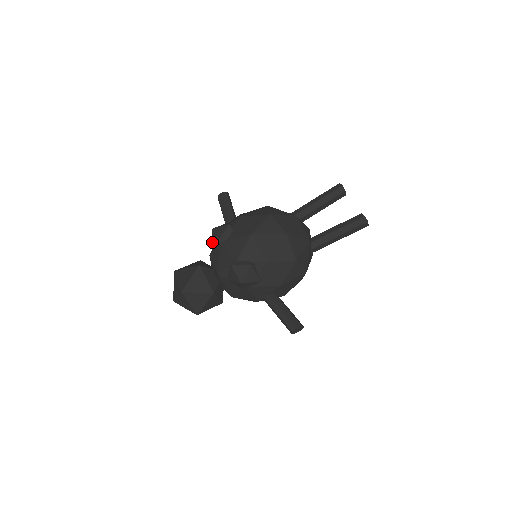
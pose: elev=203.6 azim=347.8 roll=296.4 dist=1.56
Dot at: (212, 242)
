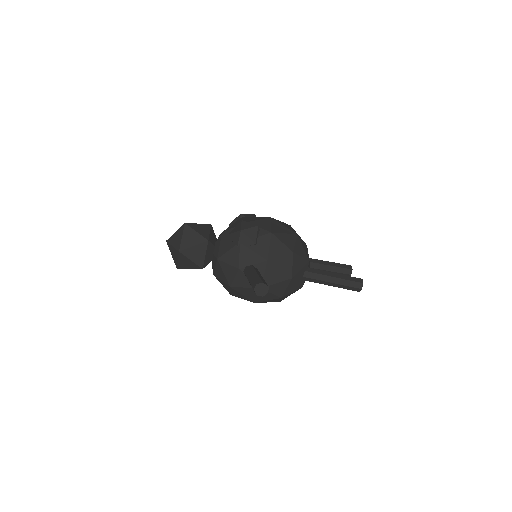
Dot at: (232, 221)
